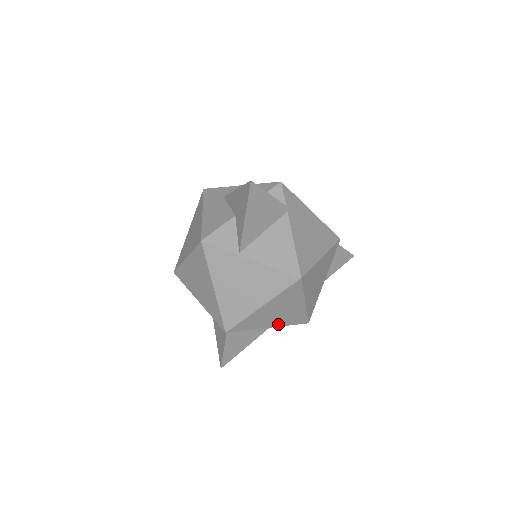
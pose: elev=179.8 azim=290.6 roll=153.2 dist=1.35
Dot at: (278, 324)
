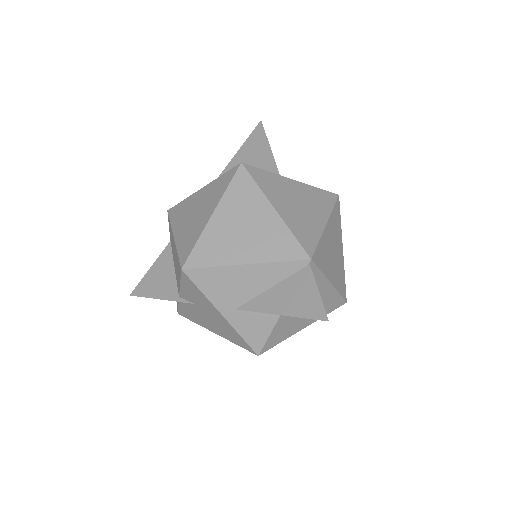
Dot at: (334, 282)
